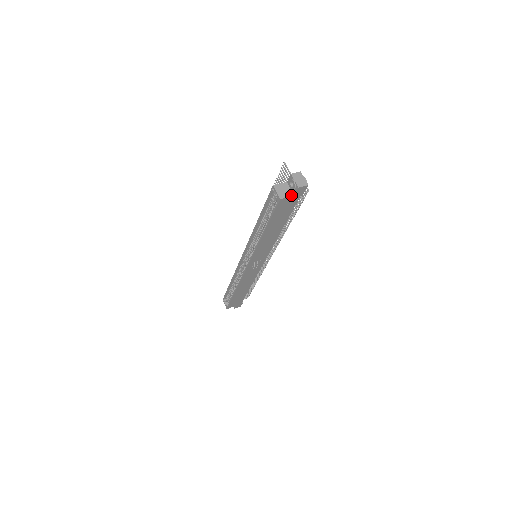
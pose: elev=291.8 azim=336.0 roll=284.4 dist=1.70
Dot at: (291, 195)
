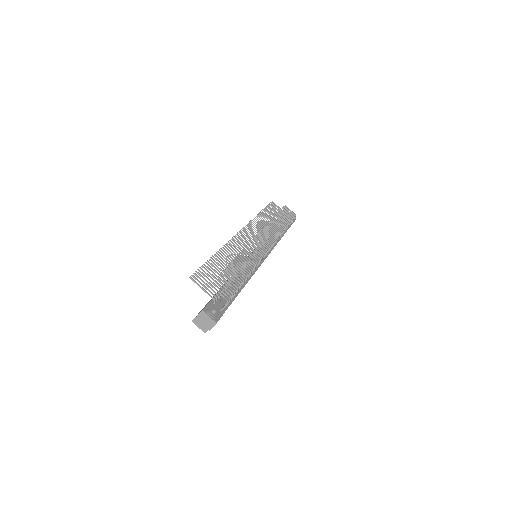
Dot at: occluded
